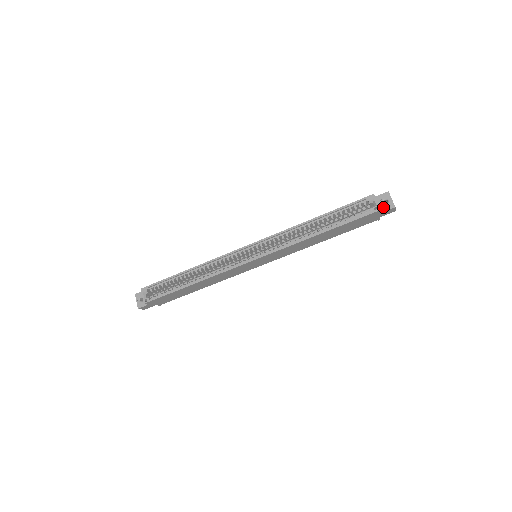
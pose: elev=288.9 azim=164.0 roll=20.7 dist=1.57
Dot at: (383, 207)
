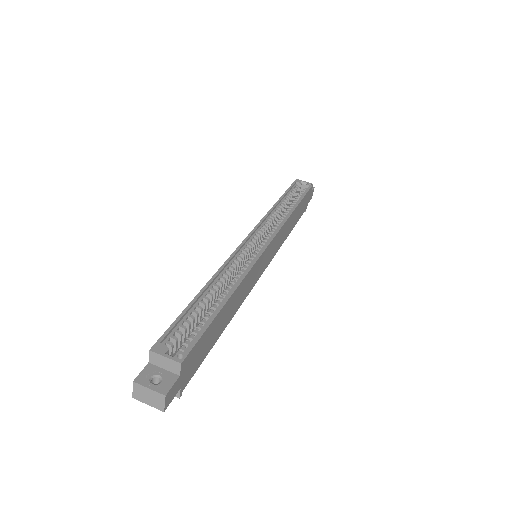
Dot at: occluded
